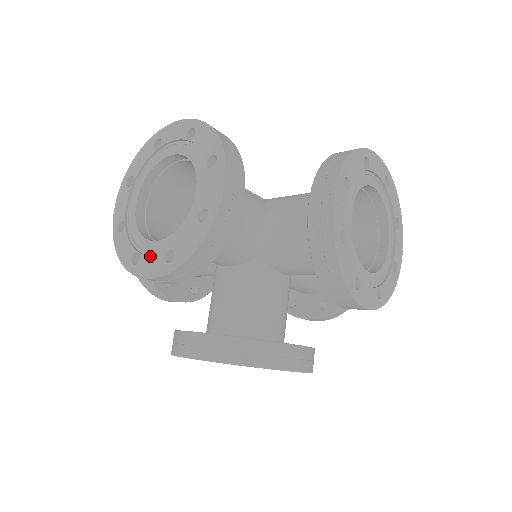
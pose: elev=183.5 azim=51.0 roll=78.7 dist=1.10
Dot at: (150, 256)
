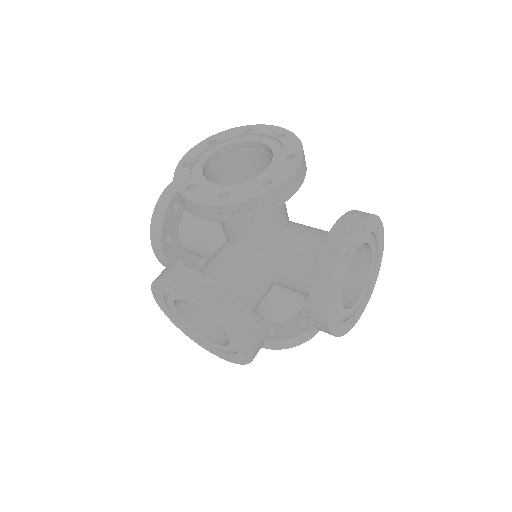
Dot at: (206, 190)
